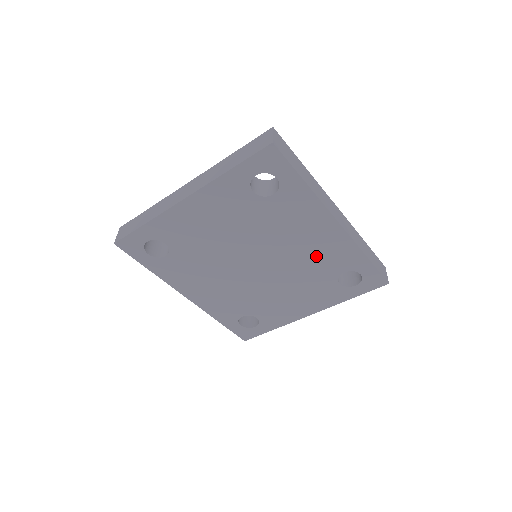
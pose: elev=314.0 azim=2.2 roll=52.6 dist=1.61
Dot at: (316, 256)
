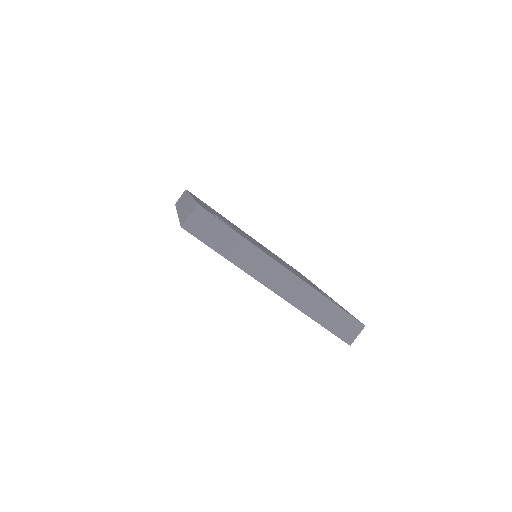
Dot at: occluded
